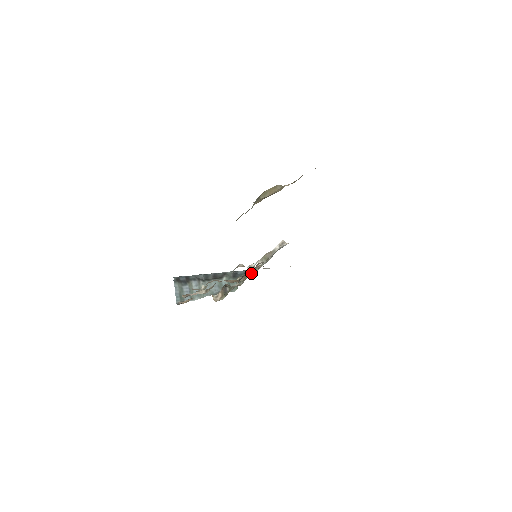
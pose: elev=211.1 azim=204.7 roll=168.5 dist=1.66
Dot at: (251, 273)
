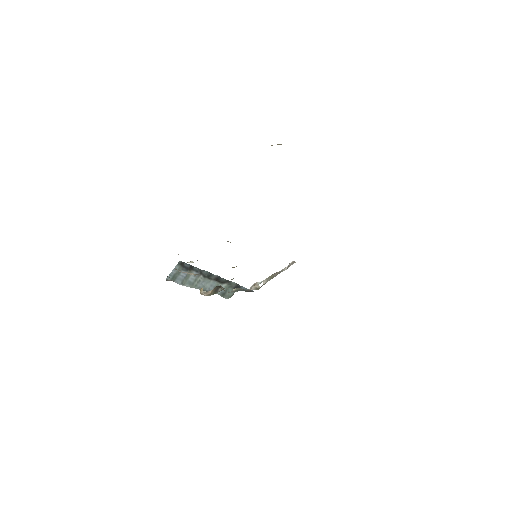
Dot at: occluded
